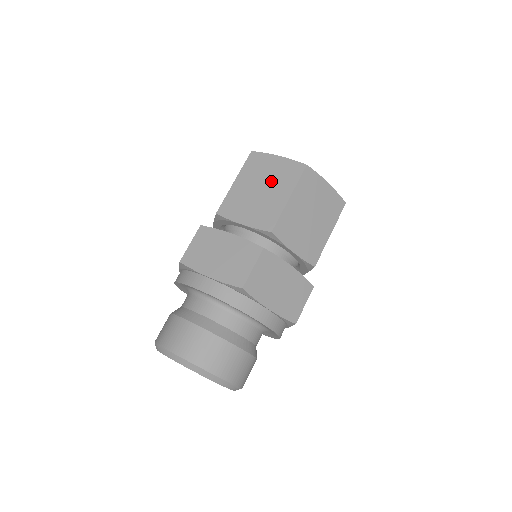
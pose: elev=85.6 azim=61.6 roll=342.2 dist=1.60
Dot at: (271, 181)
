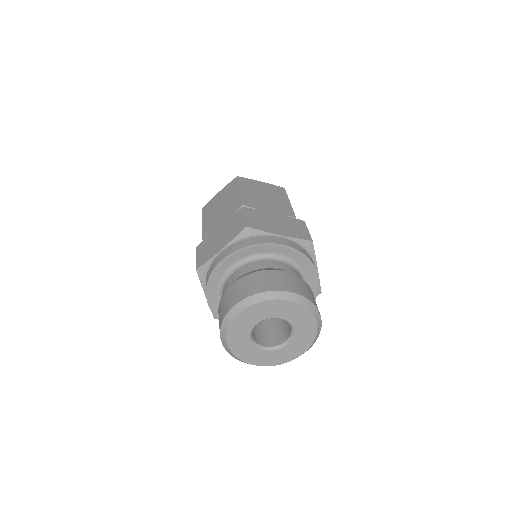
Dot at: (223, 199)
